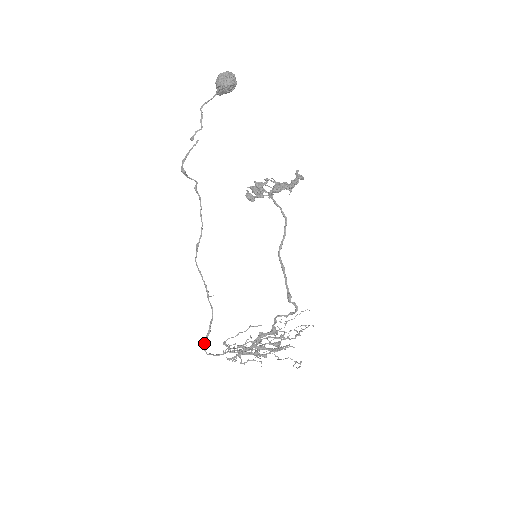
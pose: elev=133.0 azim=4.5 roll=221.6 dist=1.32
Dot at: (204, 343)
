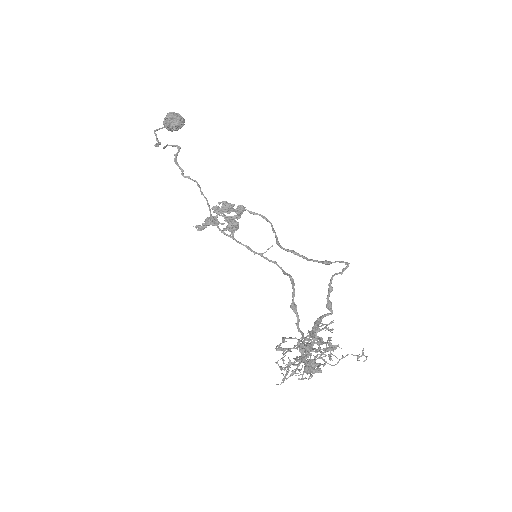
Dot at: (293, 297)
